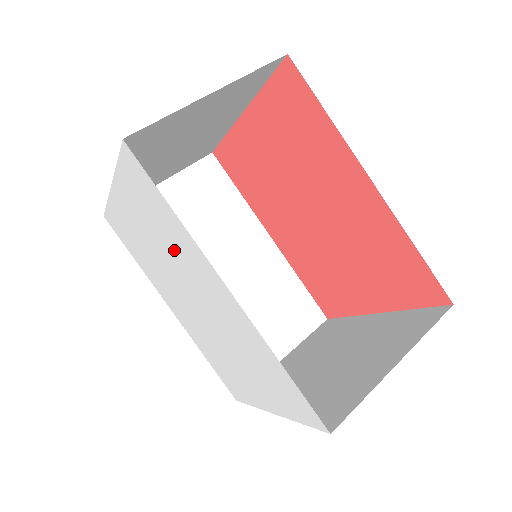
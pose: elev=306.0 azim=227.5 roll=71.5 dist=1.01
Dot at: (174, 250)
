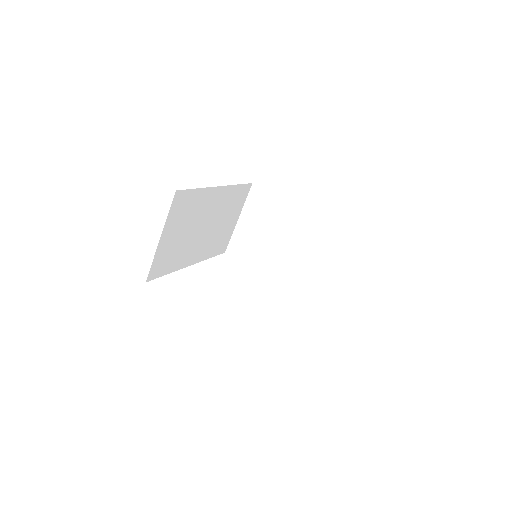
Dot at: occluded
